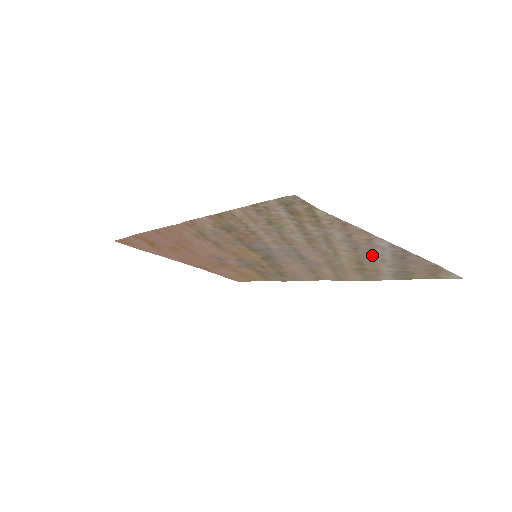
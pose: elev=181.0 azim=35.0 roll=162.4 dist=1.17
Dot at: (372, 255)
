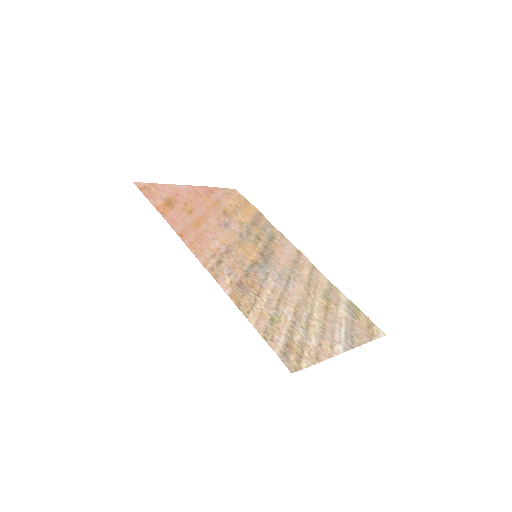
Dot at: (334, 326)
